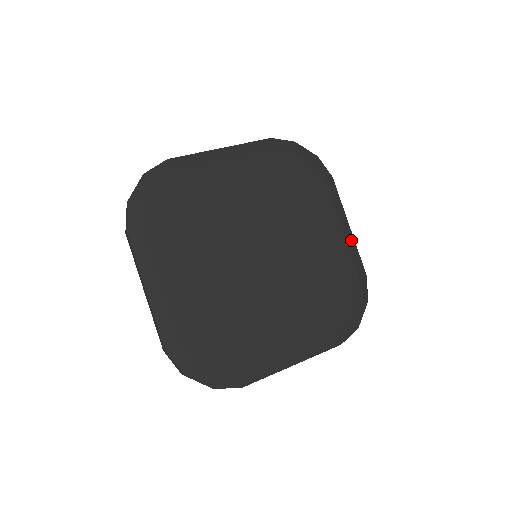
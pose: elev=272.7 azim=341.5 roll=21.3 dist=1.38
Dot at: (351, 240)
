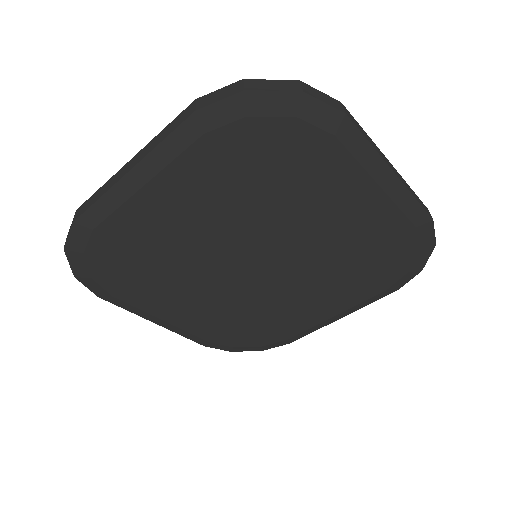
Dot at: (399, 192)
